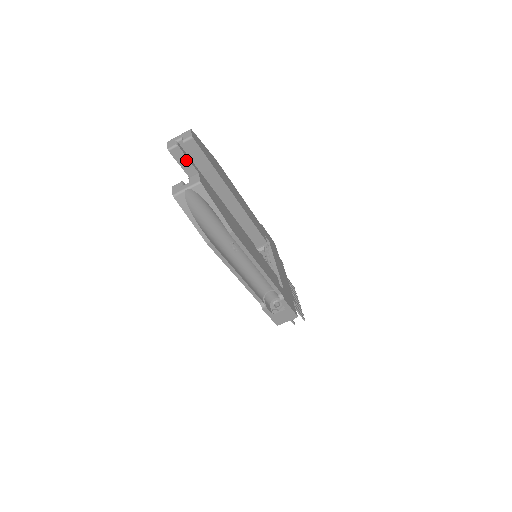
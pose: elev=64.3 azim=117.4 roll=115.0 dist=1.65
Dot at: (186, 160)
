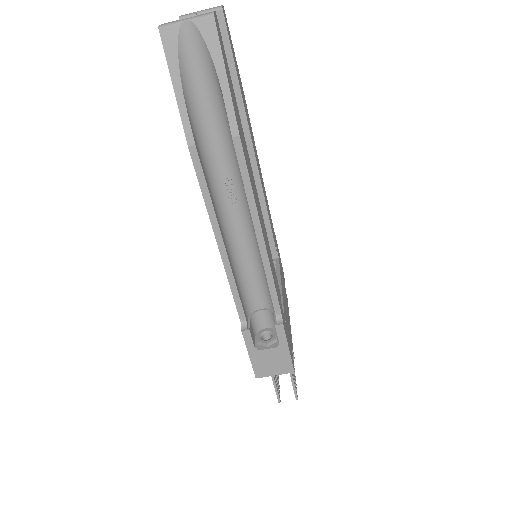
Dot at: occluded
